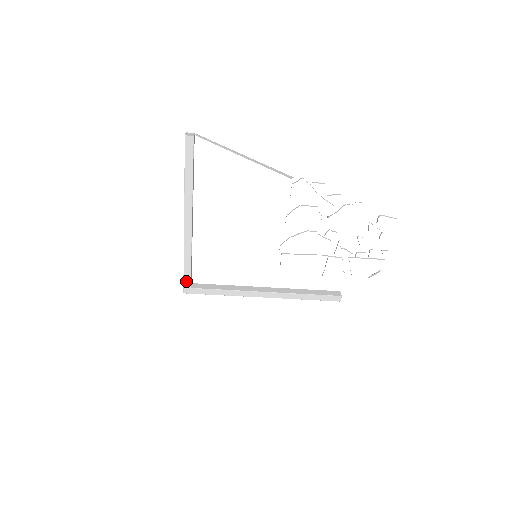
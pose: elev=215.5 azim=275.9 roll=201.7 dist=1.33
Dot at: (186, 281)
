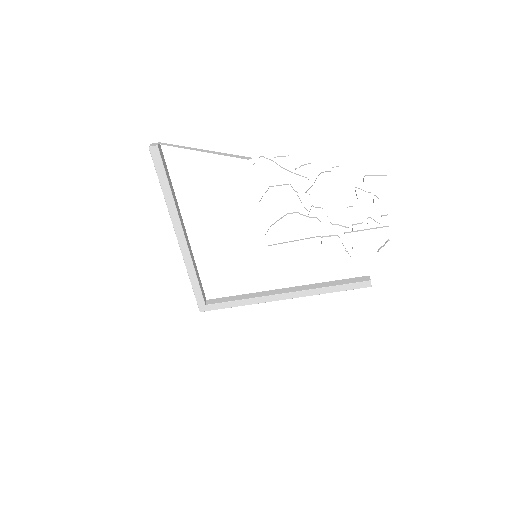
Dot at: (198, 299)
